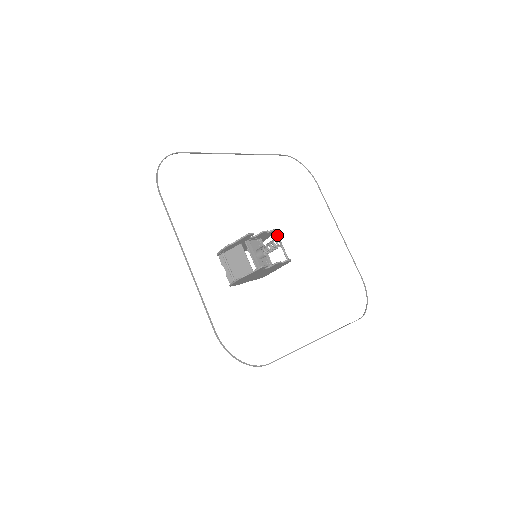
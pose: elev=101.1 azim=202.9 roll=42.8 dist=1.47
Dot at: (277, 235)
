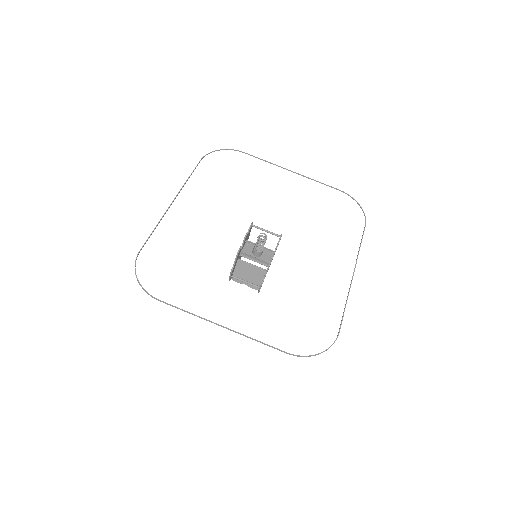
Dot at: (255, 227)
